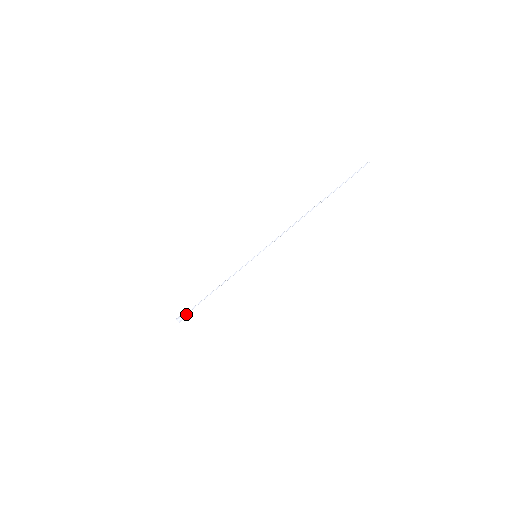
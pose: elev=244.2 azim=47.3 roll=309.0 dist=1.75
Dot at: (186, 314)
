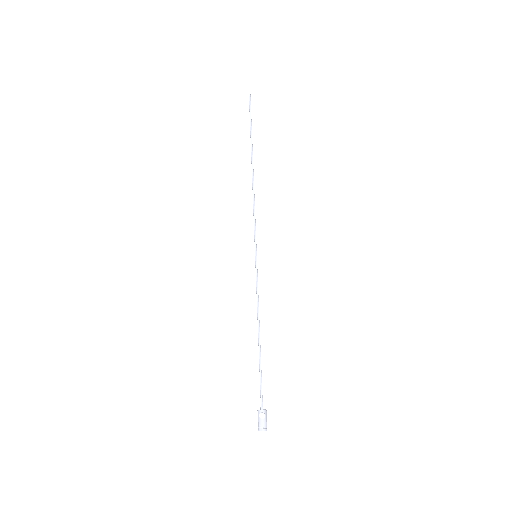
Dot at: (261, 409)
